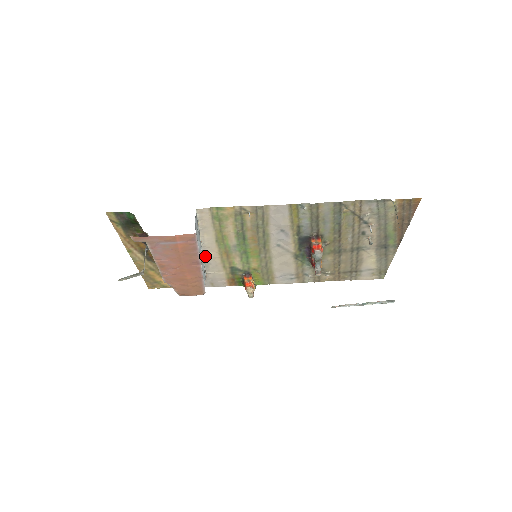
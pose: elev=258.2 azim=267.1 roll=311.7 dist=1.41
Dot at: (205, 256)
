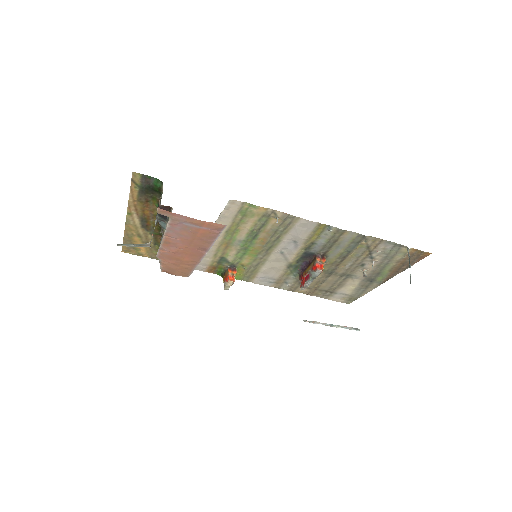
Dot at: occluded
